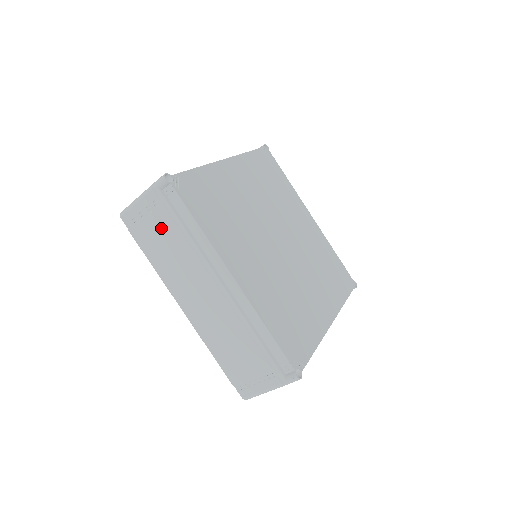
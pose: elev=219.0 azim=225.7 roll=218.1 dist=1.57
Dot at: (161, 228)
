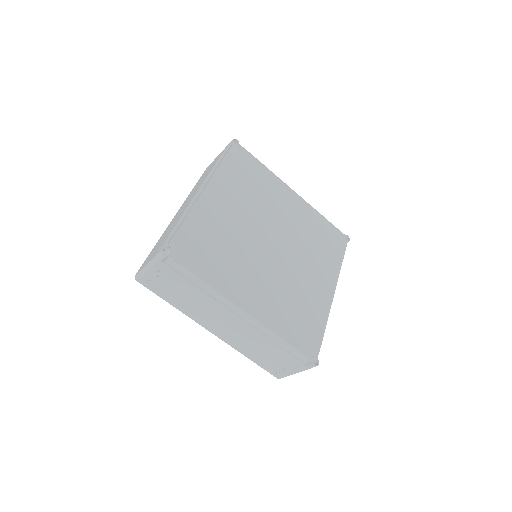
Dot at: (173, 286)
